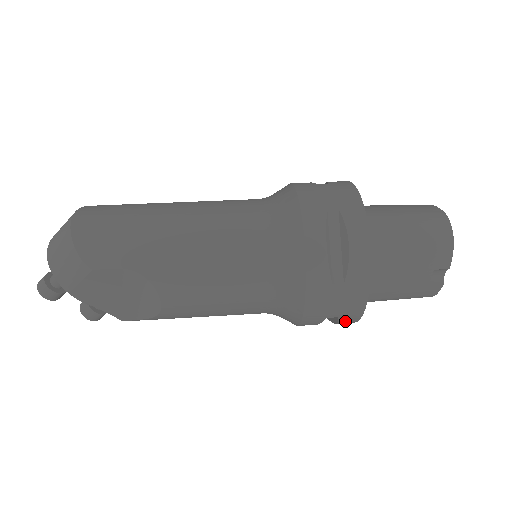
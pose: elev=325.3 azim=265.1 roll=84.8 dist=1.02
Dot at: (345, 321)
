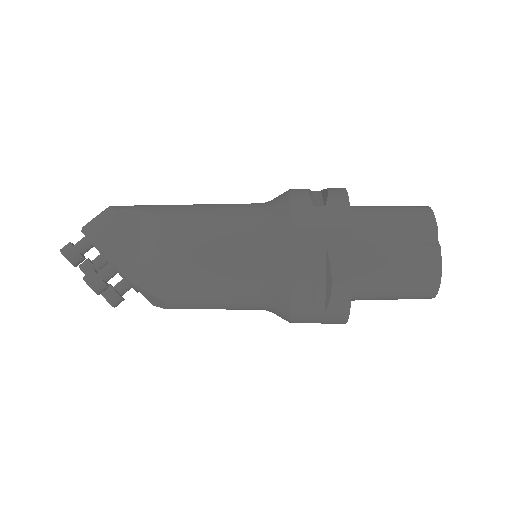
Dot at: (338, 263)
